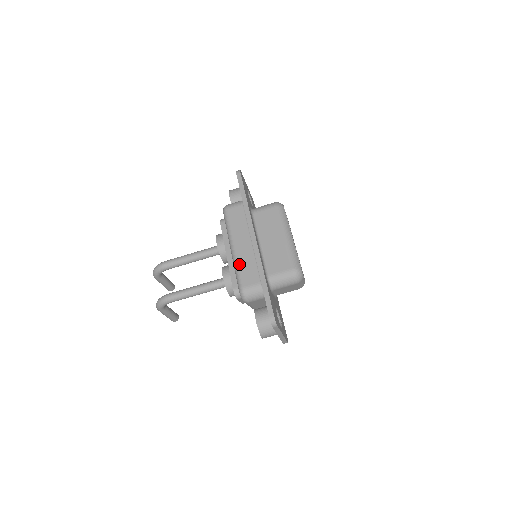
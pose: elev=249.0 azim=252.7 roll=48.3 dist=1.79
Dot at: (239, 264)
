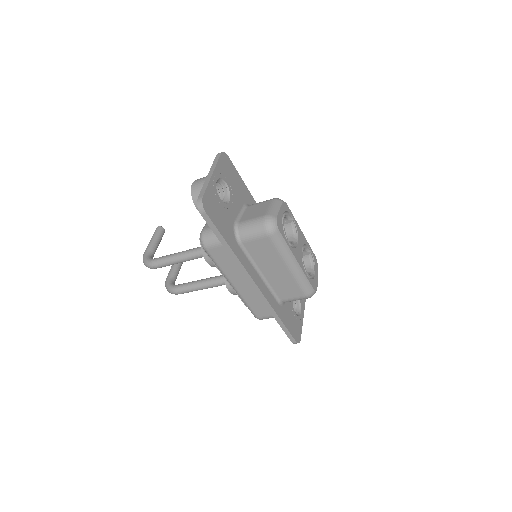
Dot at: (246, 301)
